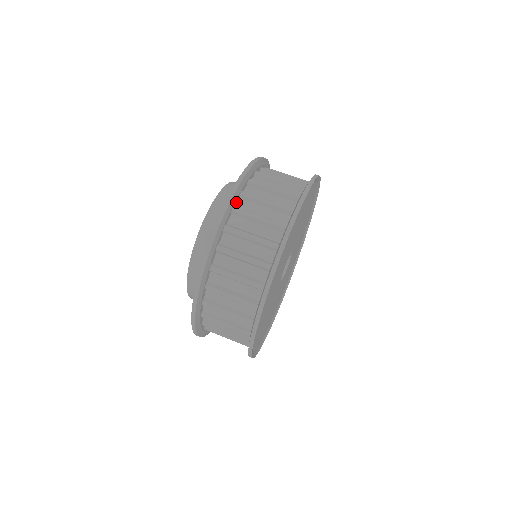
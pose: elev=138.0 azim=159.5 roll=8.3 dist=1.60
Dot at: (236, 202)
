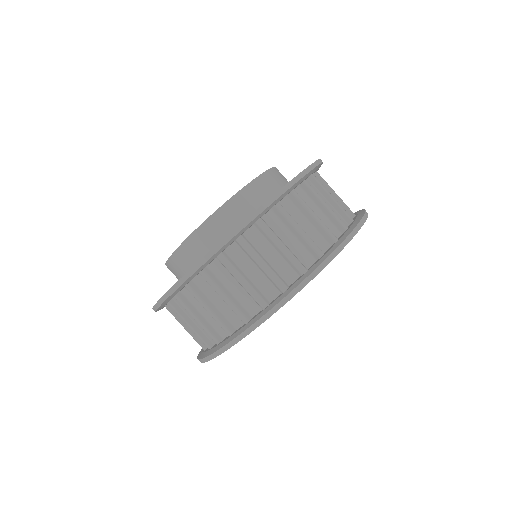
Dot at: (306, 179)
